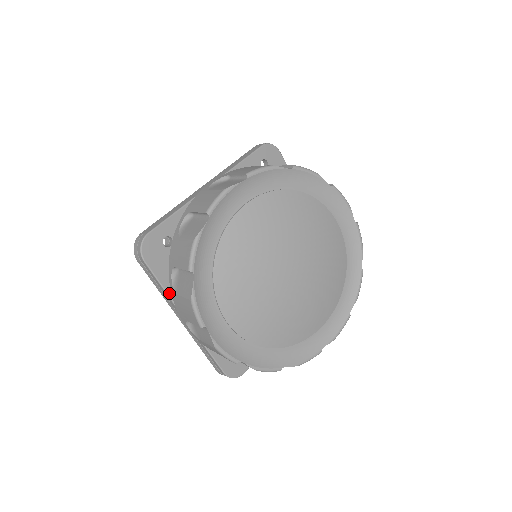
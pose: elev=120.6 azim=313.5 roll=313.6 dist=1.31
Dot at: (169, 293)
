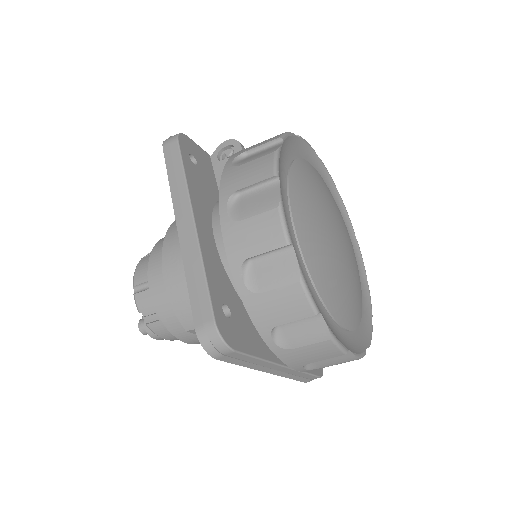
Dot at: (264, 358)
